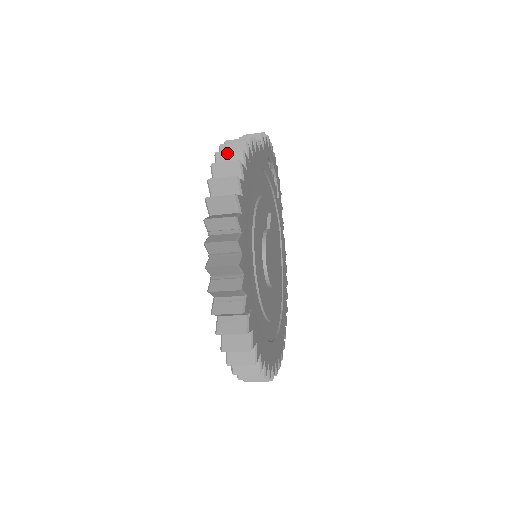
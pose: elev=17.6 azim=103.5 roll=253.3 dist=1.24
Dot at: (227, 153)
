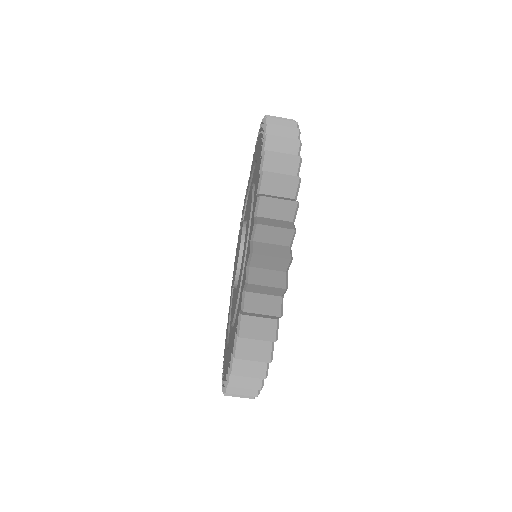
Dot at: occluded
